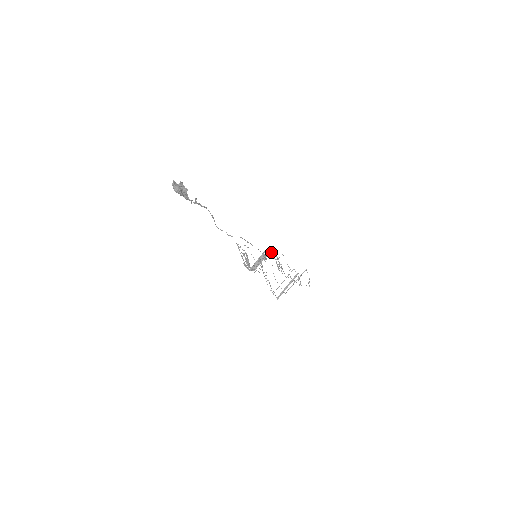
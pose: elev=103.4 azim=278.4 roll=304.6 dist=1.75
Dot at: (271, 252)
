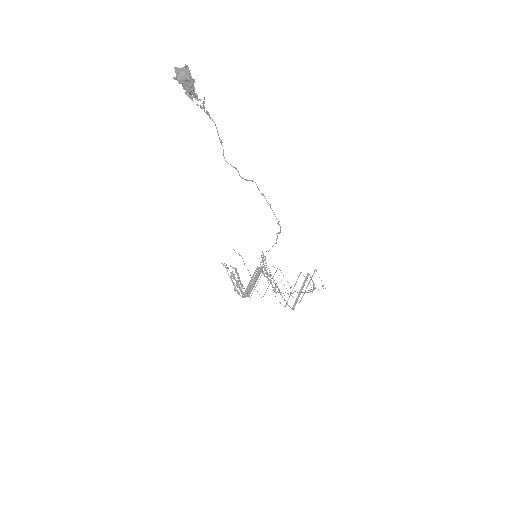
Dot at: occluded
